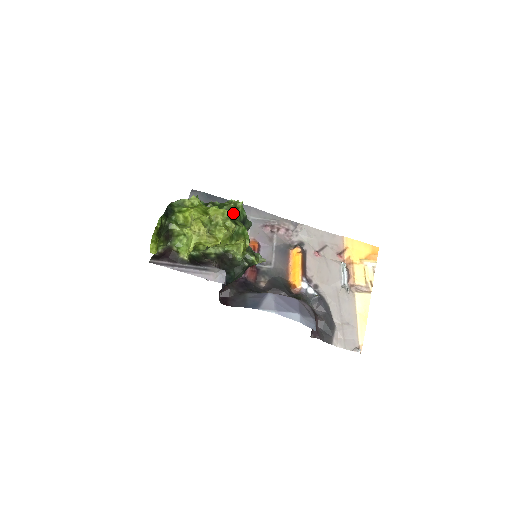
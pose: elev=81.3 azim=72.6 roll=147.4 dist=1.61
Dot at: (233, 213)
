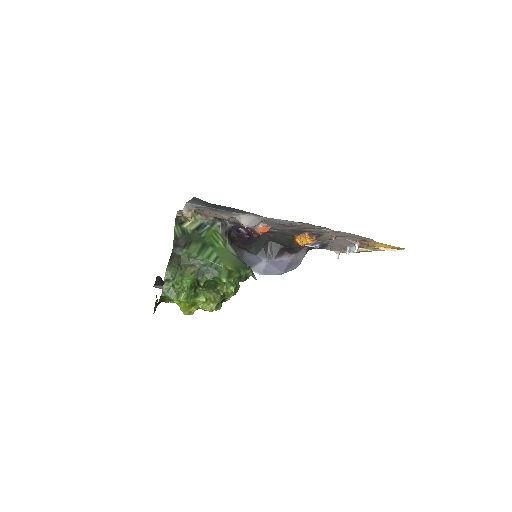
Dot at: (221, 300)
